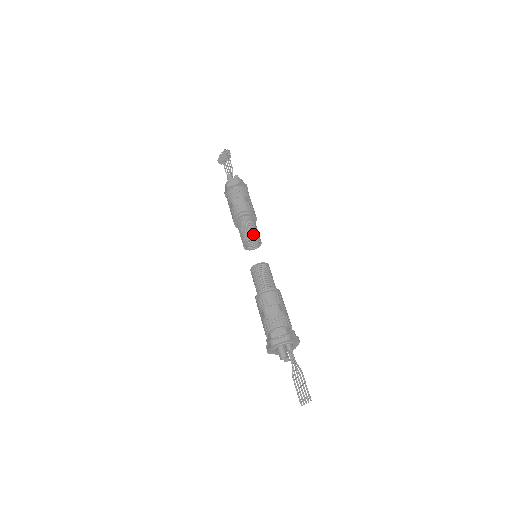
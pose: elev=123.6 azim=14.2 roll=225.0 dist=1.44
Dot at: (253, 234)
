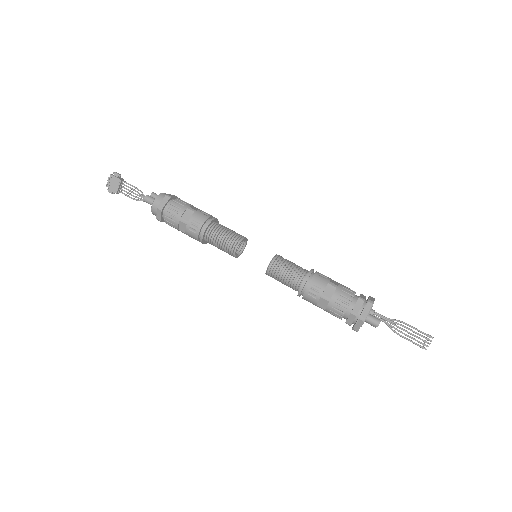
Dot at: (237, 236)
